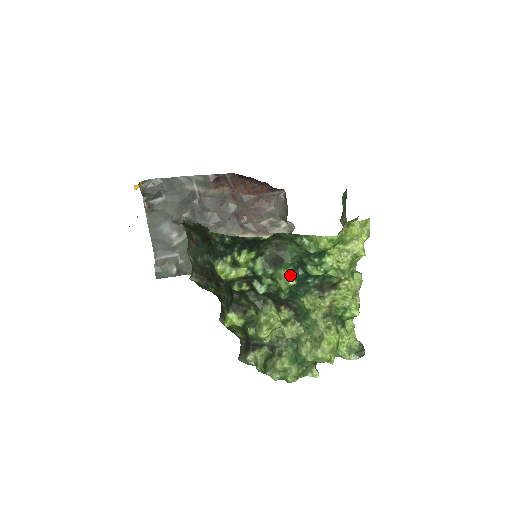
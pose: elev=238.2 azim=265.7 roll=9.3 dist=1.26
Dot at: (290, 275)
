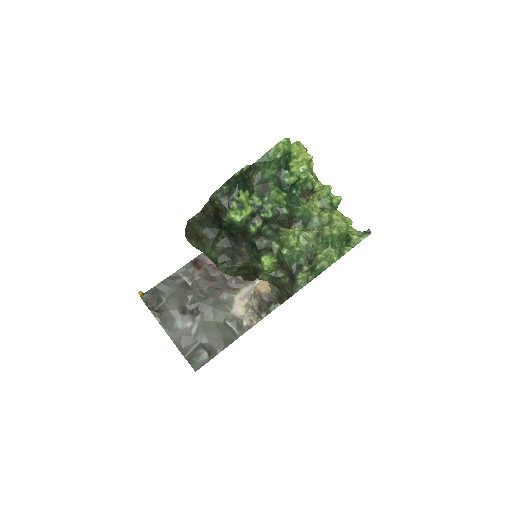
Dot at: (279, 192)
